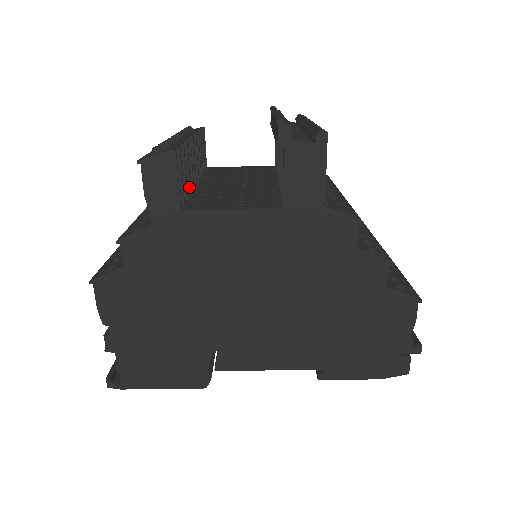
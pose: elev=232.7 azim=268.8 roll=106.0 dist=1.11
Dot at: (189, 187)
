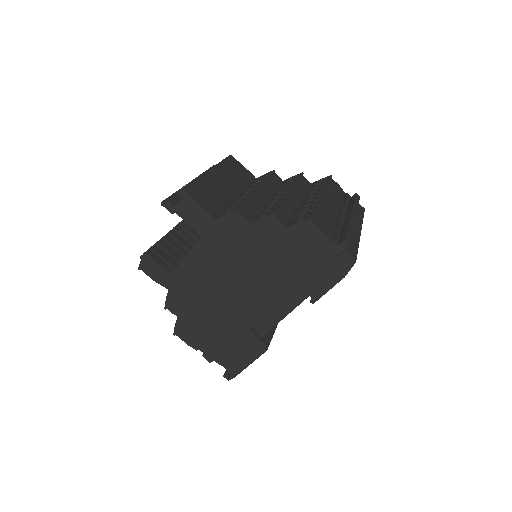
Dot at: (183, 255)
